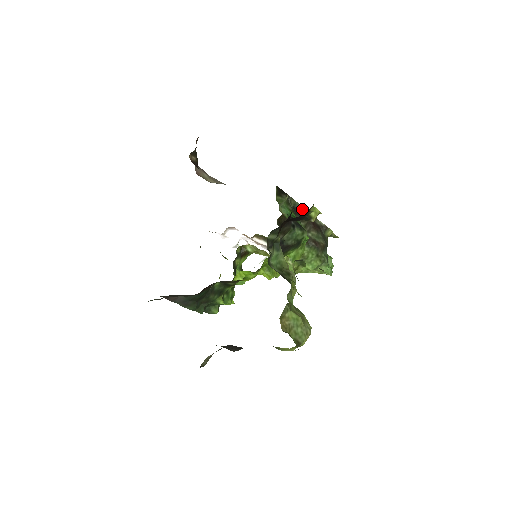
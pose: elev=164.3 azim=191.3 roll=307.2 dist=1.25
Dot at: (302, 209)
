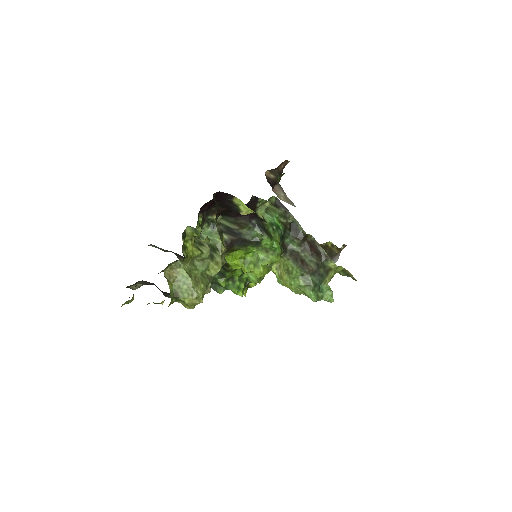
Dot at: (300, 228)
